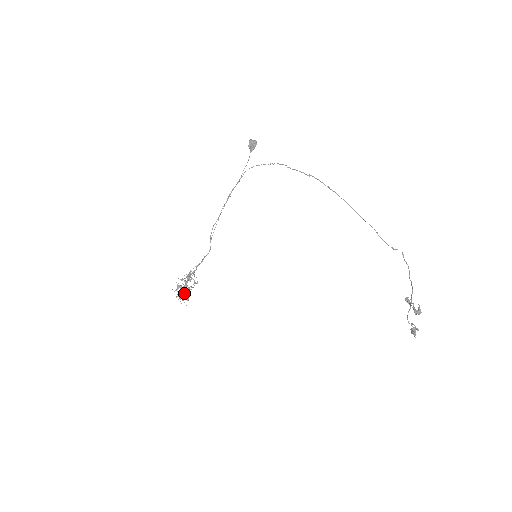
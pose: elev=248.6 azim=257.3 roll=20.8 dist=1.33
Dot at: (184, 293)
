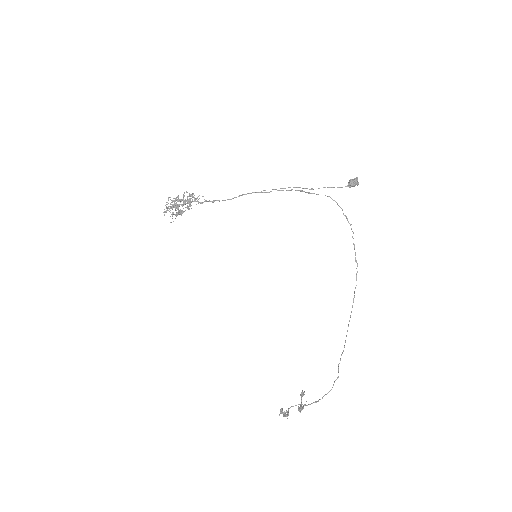
Dot at: occluded
